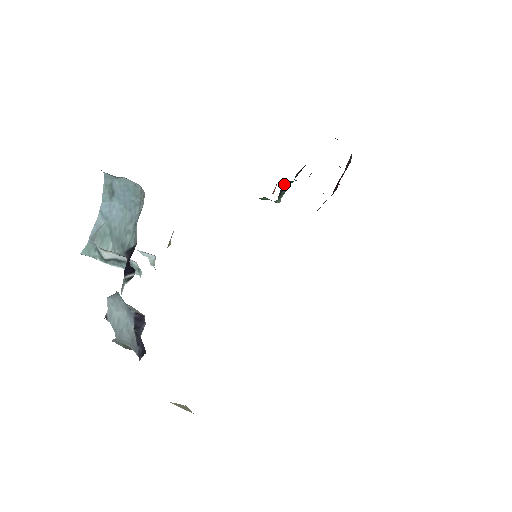
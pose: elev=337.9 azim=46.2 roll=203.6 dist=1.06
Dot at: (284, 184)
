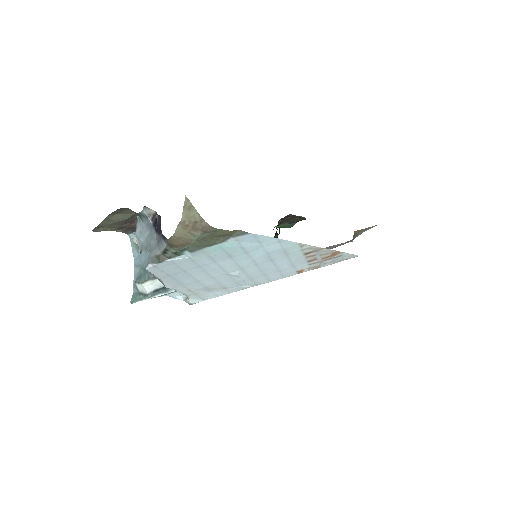
Dot at: occluded
